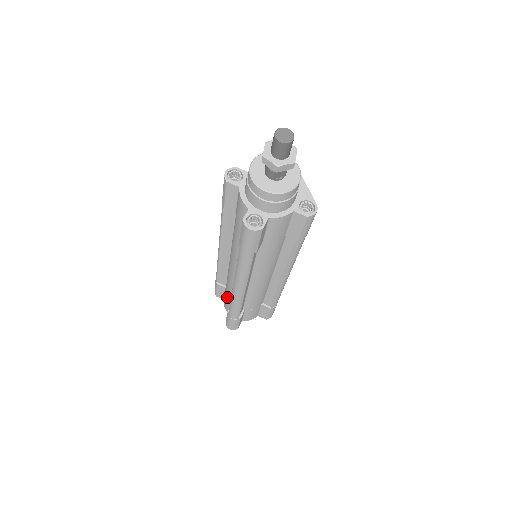
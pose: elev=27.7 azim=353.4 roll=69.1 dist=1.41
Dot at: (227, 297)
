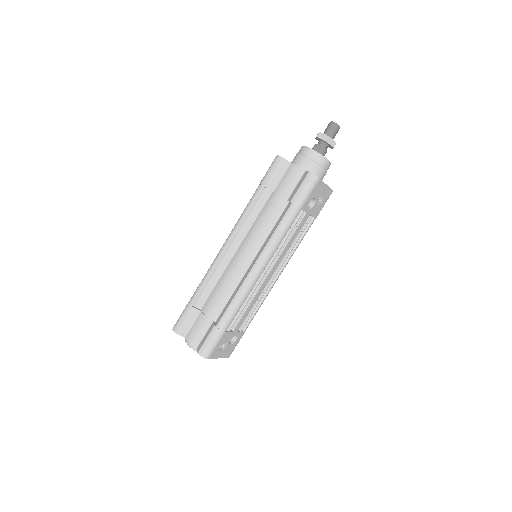
Dot at: occluded
